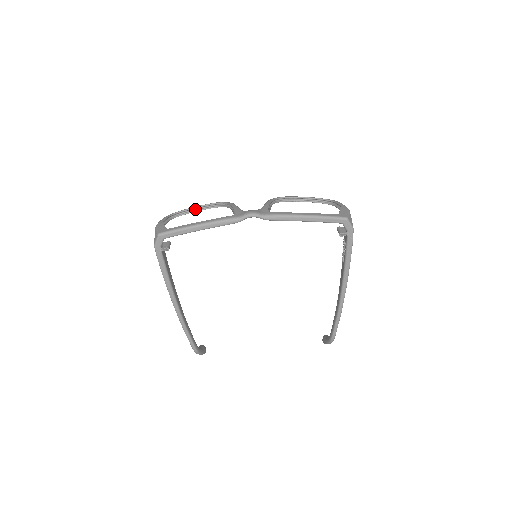
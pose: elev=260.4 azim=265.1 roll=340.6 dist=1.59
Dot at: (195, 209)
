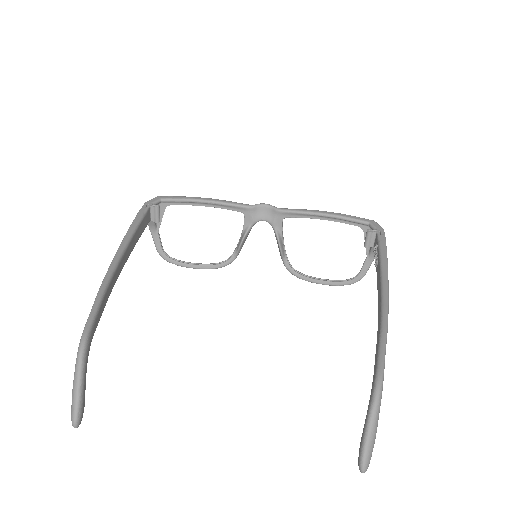
Dot at: (191, 265)
